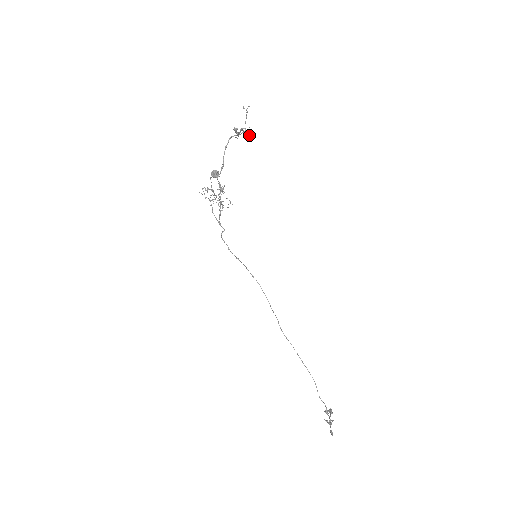
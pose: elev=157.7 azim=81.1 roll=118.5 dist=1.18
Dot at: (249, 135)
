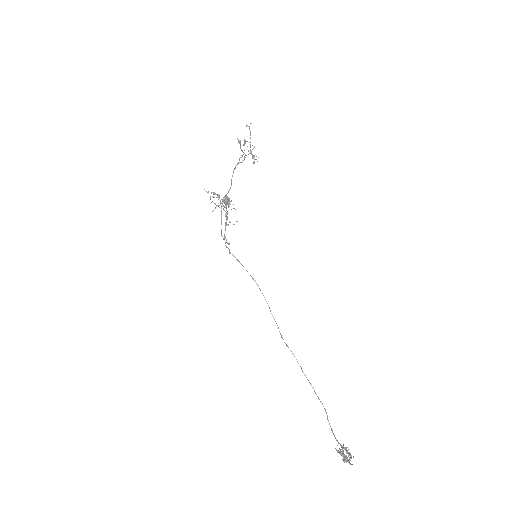
Dot at: occluded
